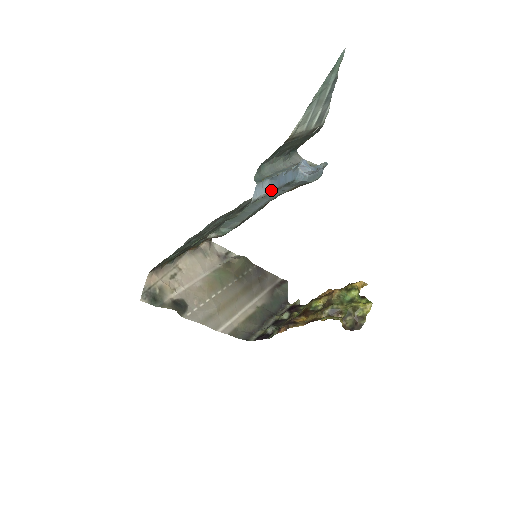
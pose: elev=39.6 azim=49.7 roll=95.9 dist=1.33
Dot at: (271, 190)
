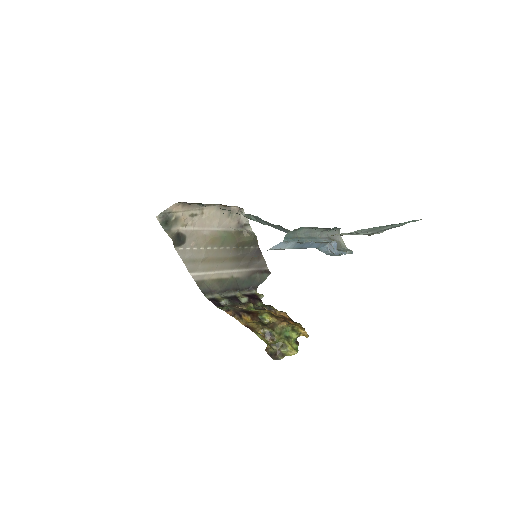
Dot at: (292, 248)
